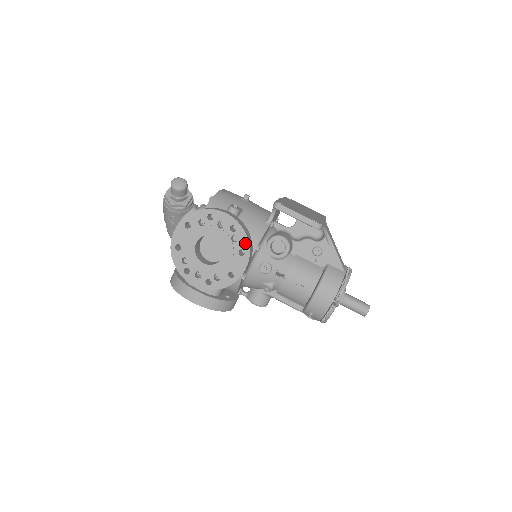
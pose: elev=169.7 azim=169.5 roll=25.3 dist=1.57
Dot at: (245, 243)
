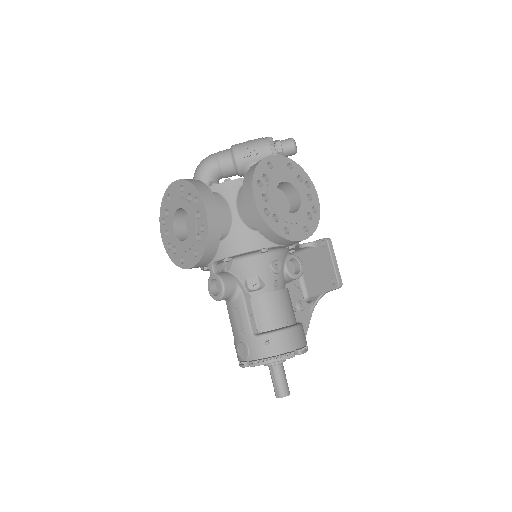
Dot at: (313, 227)
